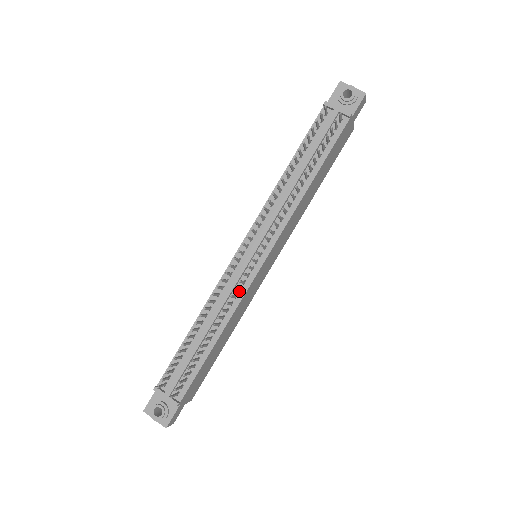
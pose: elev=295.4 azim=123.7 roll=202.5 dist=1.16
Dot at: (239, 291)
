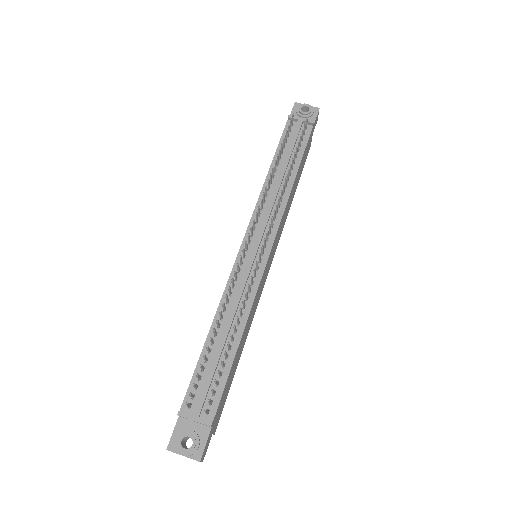
Dot at: (251, 287)
